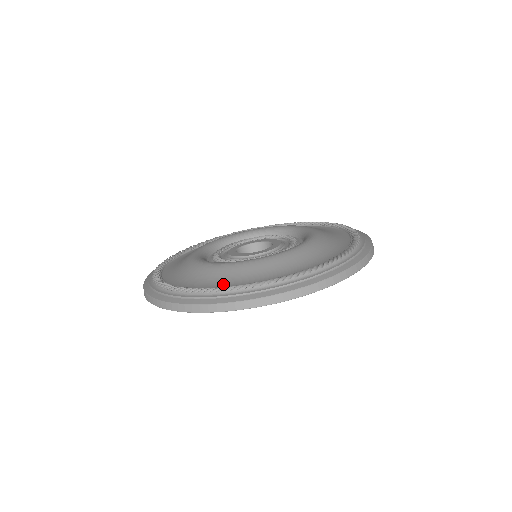
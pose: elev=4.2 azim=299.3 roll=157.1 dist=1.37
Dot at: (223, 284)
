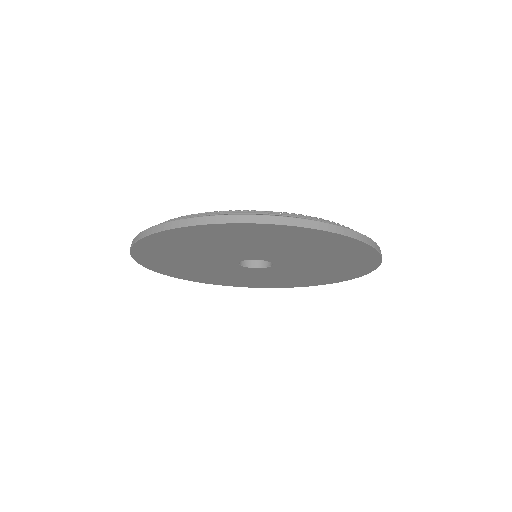
Dot at: occluded
